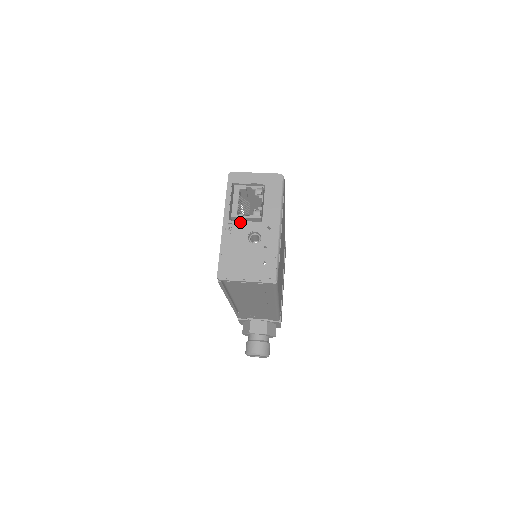
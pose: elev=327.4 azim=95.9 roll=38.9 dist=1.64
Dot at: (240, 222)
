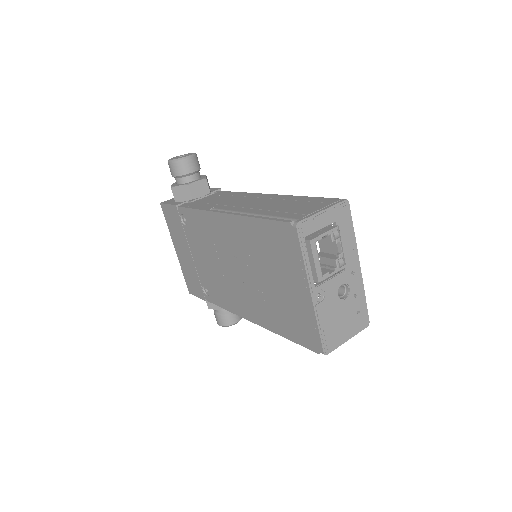
Dot at: (327, 283)
